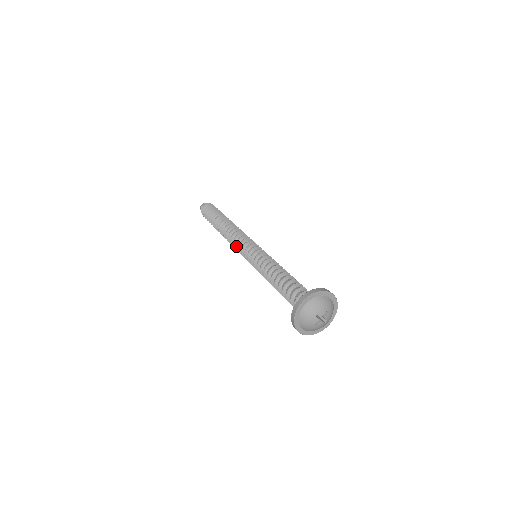
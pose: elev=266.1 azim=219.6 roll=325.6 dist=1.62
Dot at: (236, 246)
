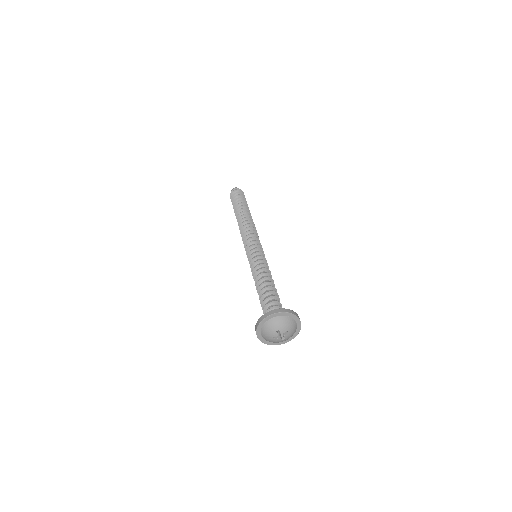
Dot at: (244, 240)
